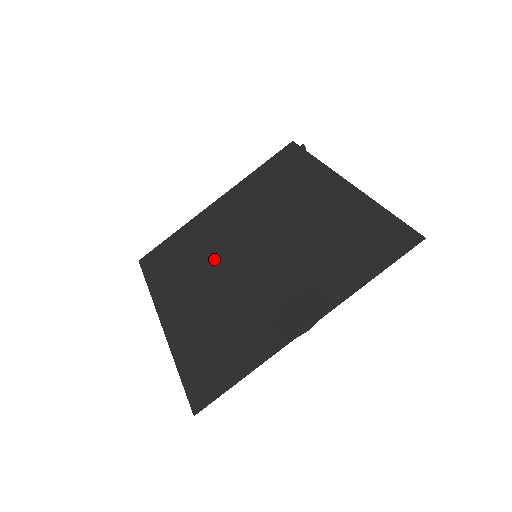
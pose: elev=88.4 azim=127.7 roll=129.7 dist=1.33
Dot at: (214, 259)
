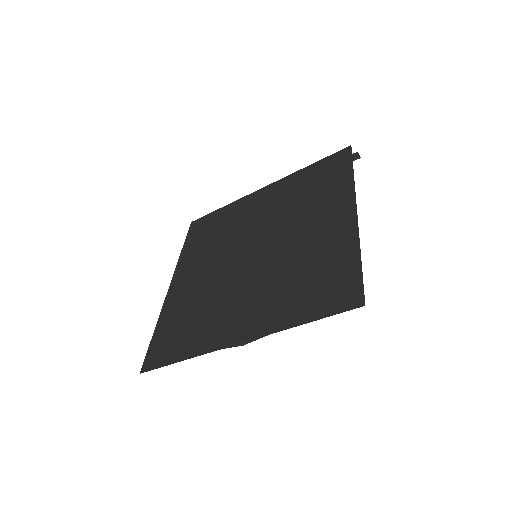
Dot at: (228, 245)
